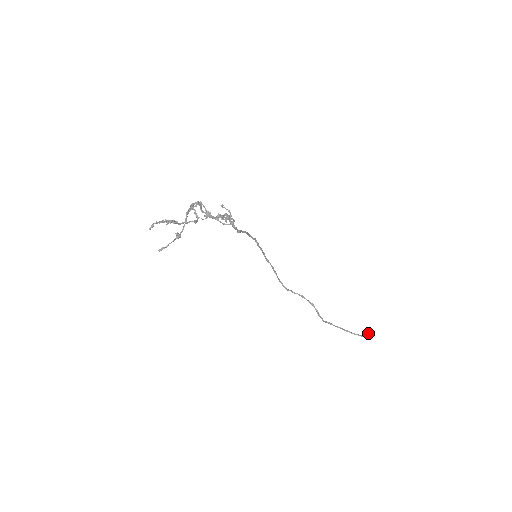
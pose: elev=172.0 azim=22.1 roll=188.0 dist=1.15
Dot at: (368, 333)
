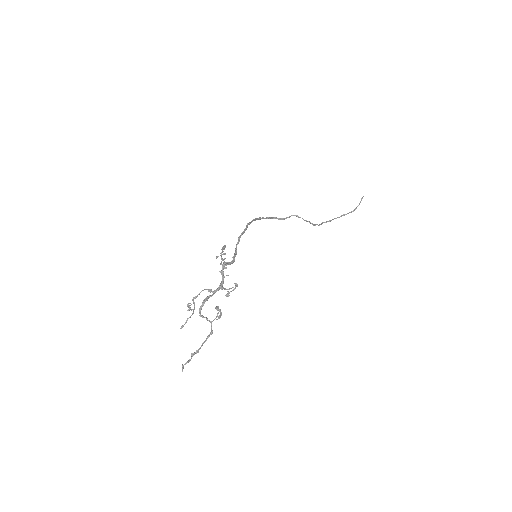
Dot at: (359, 203)
